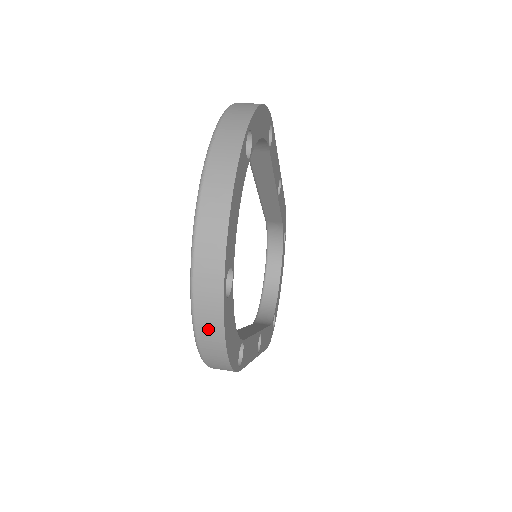
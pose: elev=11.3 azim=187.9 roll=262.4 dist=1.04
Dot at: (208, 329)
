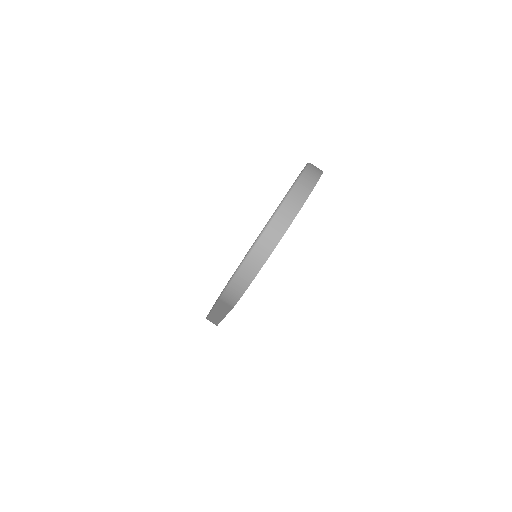
Dot at: (253, 263)
